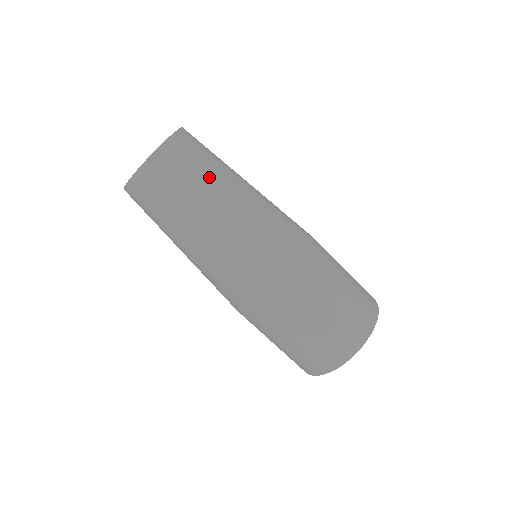
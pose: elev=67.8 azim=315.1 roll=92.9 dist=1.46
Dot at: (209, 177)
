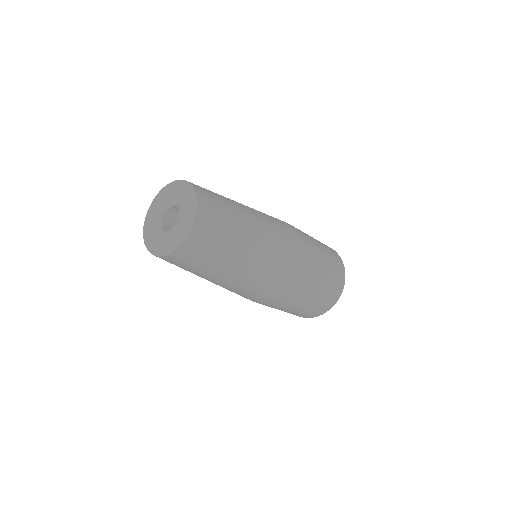
Dot at: occluded
